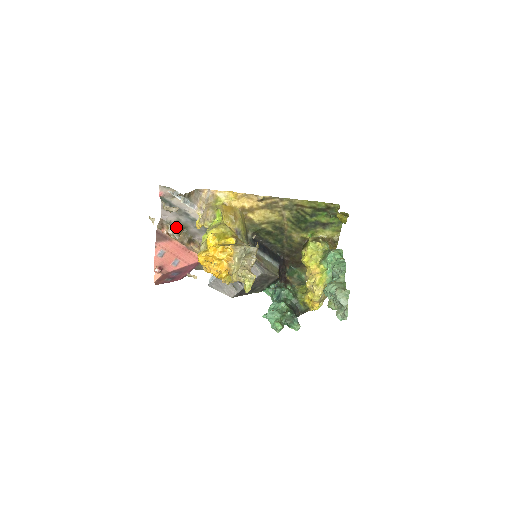
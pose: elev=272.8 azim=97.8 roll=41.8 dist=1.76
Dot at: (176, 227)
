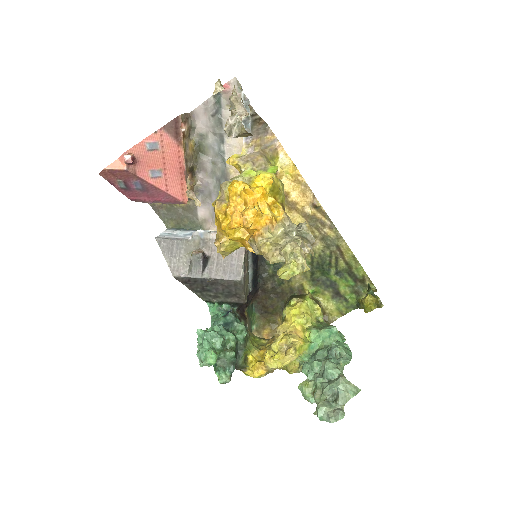
Dot at: (193, 140)
